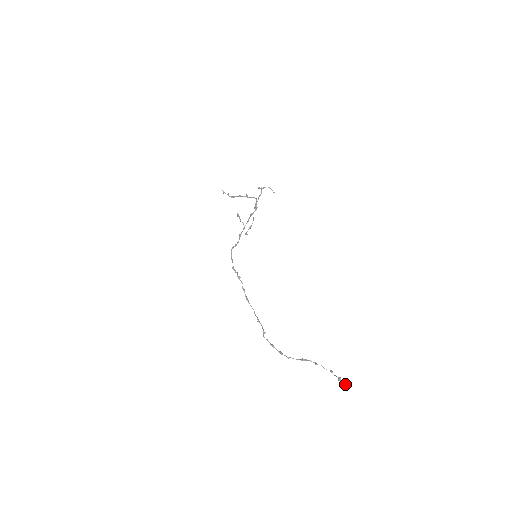
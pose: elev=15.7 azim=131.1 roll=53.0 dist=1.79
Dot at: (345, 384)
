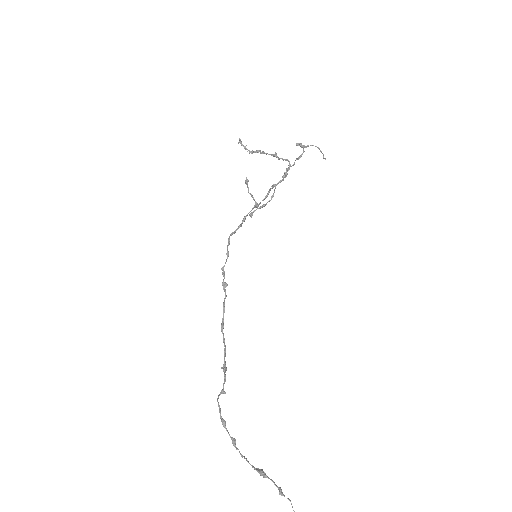
Dot at: out of frame
